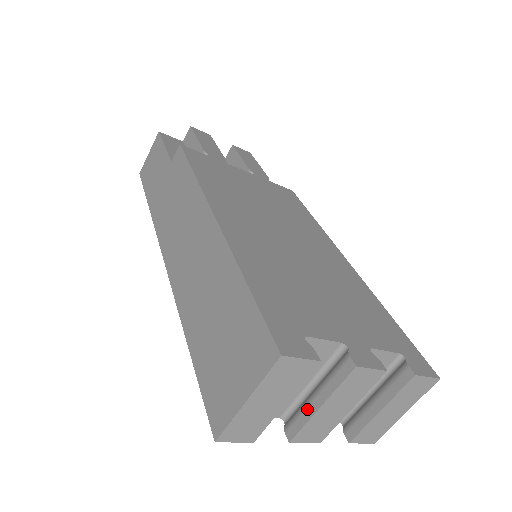
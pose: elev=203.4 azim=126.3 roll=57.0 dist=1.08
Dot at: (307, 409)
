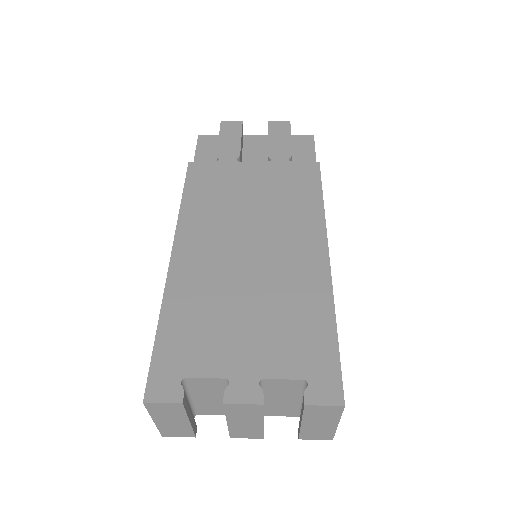
Dot at: occluded
